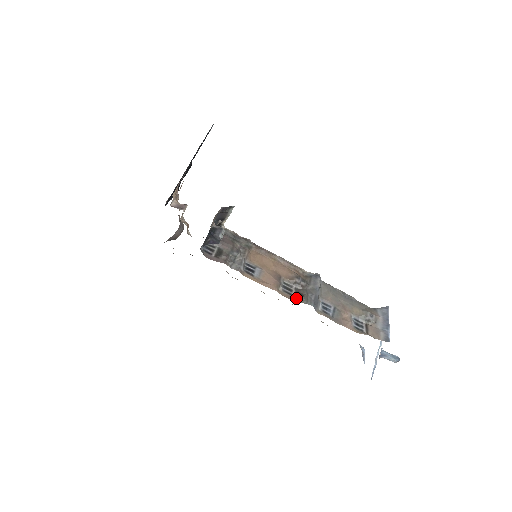
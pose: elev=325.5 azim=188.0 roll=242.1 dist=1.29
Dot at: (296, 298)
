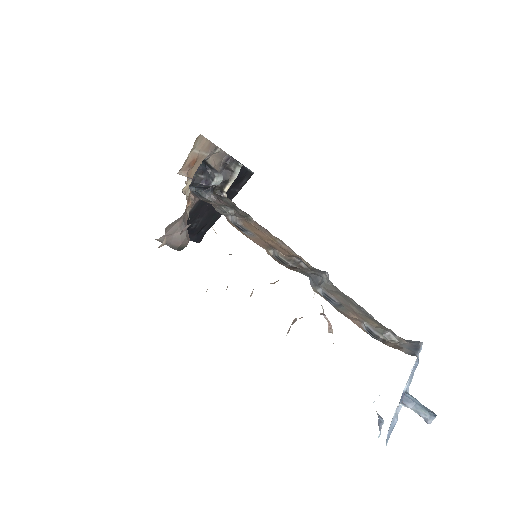
Dot at: (288, 267)
